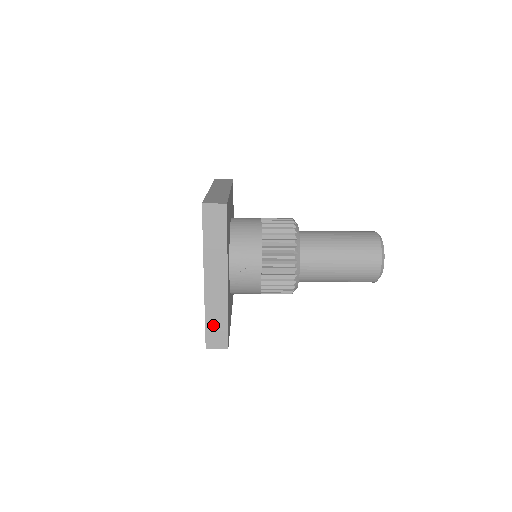
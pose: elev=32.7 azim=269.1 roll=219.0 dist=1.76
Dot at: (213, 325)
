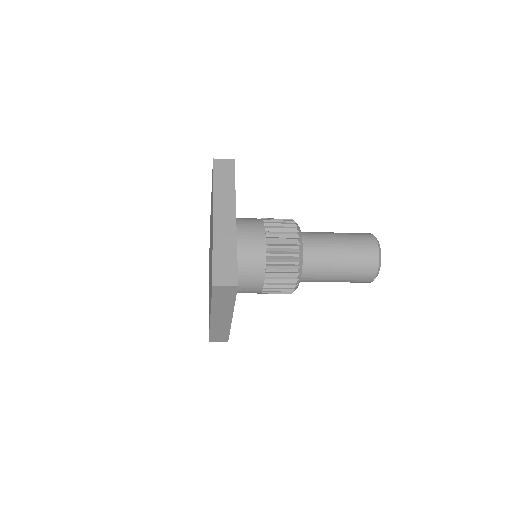
Dot at: (216, 334)
